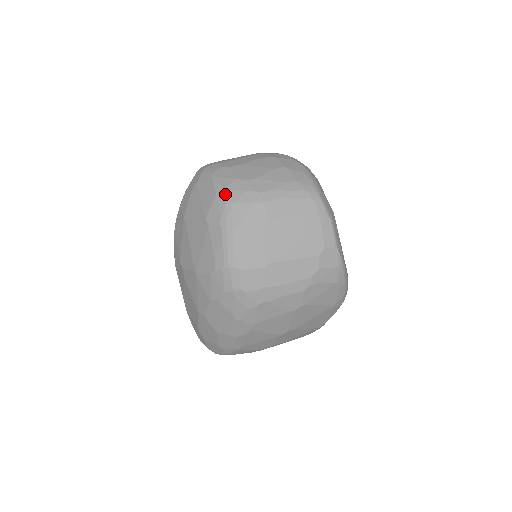
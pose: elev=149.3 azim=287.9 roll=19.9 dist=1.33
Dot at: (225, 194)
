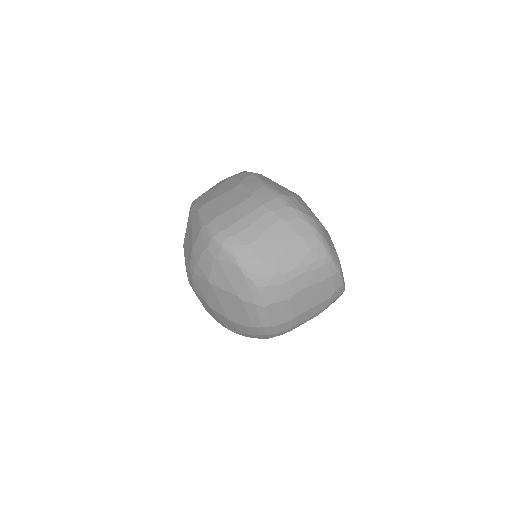
Dot at: (255, 280)
